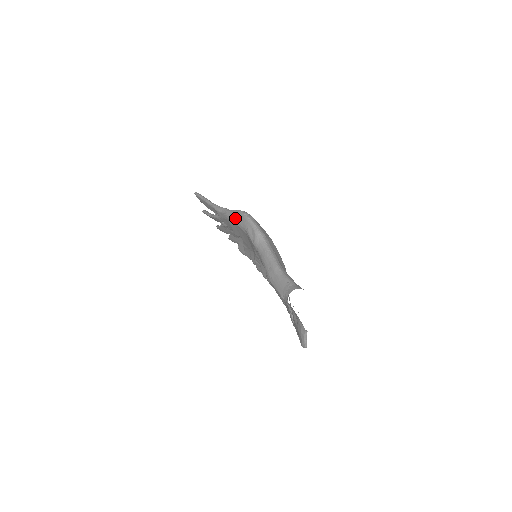
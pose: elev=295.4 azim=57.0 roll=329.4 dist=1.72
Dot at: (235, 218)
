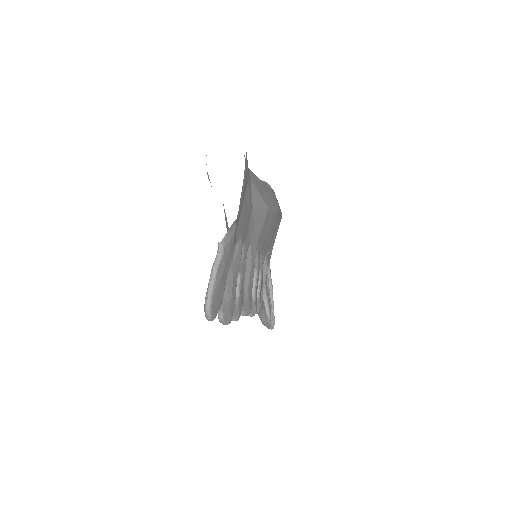
Dot at: occluded
